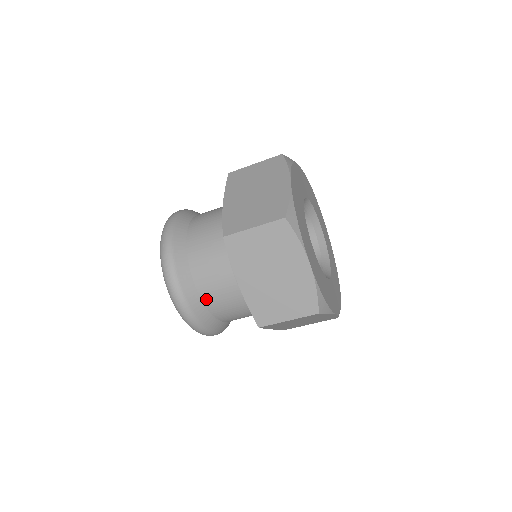
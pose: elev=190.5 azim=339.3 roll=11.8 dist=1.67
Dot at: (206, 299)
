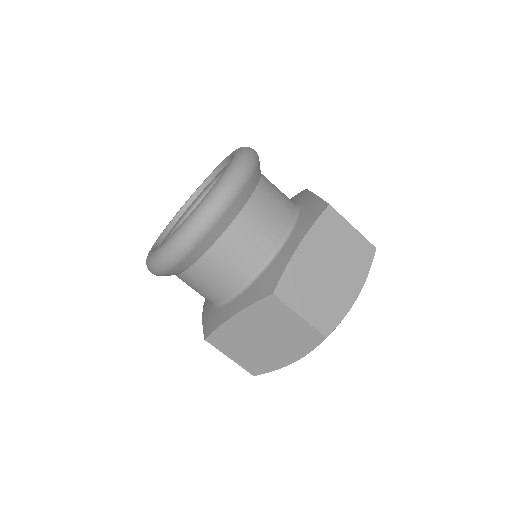
Dot at: (190, 273)
